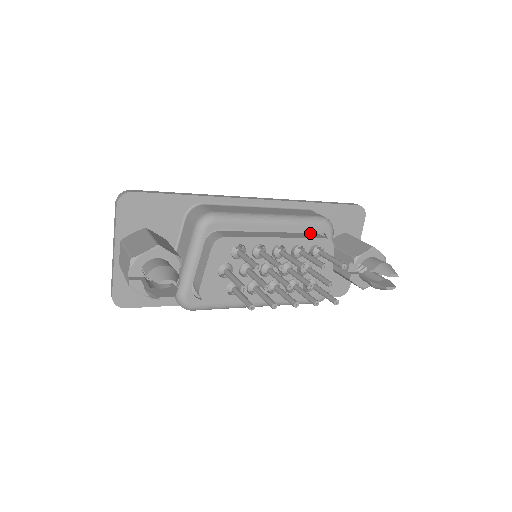
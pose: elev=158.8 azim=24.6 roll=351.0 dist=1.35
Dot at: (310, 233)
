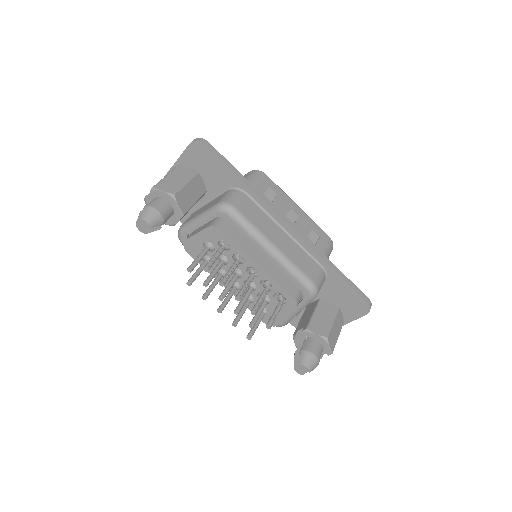
Dot at: (293, 283)
